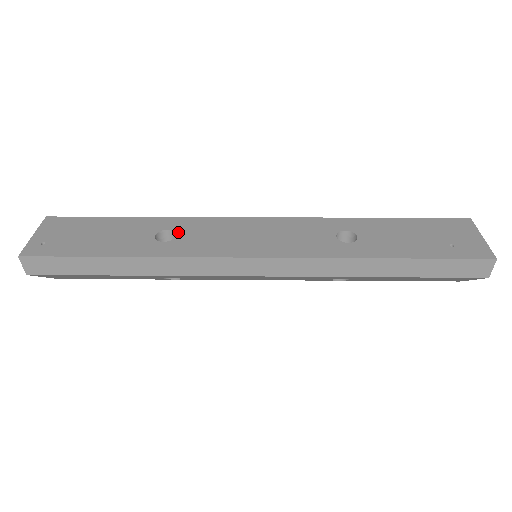
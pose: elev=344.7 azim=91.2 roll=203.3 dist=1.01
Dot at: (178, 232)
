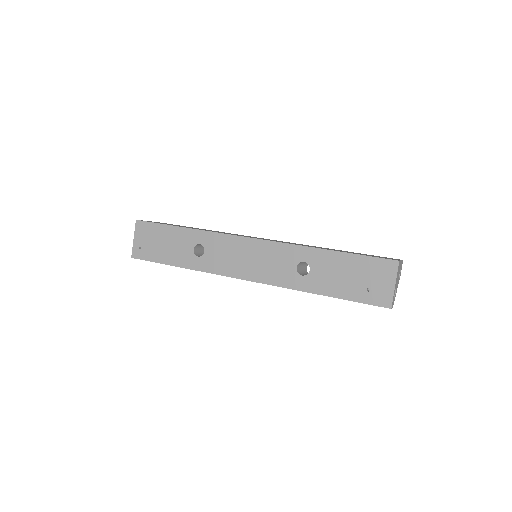
Dot at: (206, 248)
